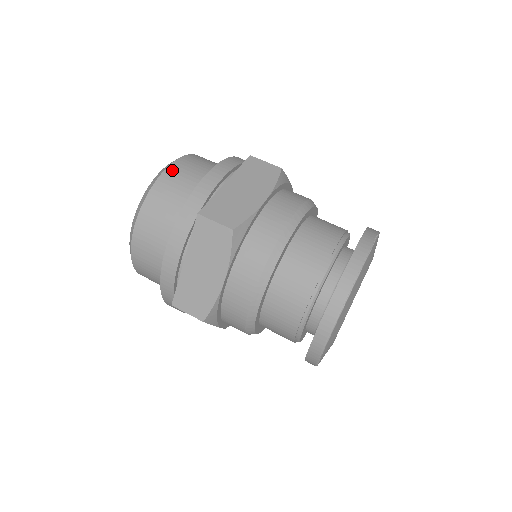
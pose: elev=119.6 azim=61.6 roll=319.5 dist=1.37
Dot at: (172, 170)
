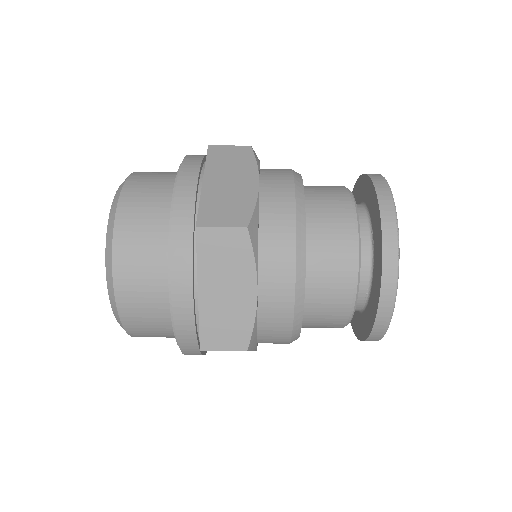
Dot at: (128, 195)
